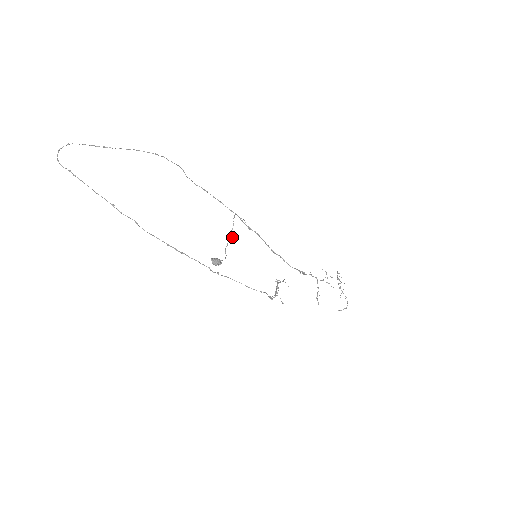
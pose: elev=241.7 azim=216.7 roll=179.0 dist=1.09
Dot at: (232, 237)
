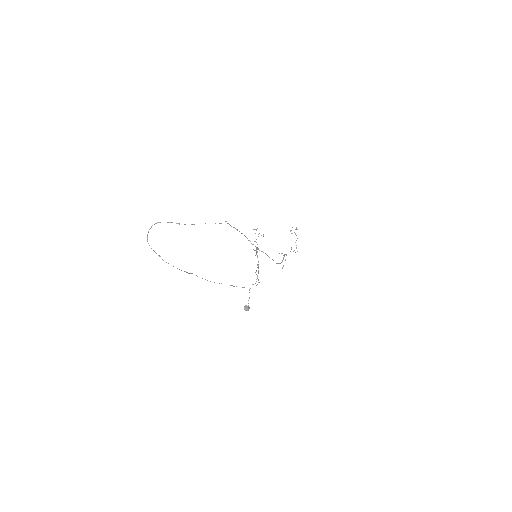
Dot at: (255, 283)
